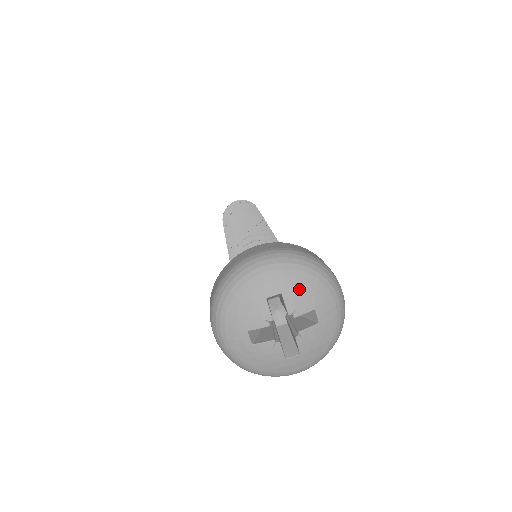
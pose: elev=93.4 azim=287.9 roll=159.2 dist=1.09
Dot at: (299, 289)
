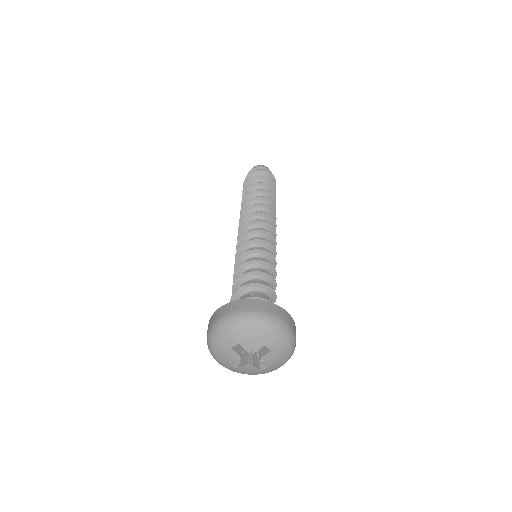
Dot at: (249, 339)
